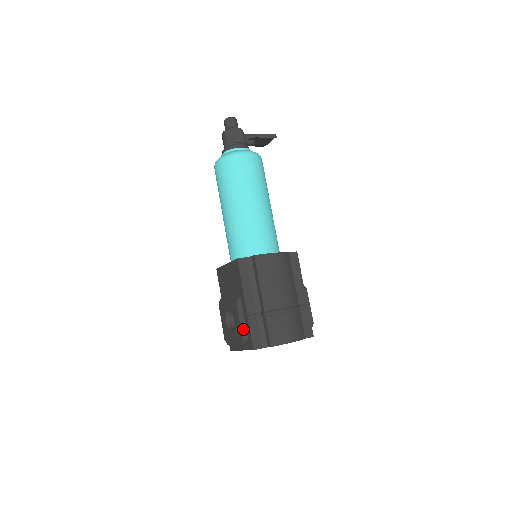
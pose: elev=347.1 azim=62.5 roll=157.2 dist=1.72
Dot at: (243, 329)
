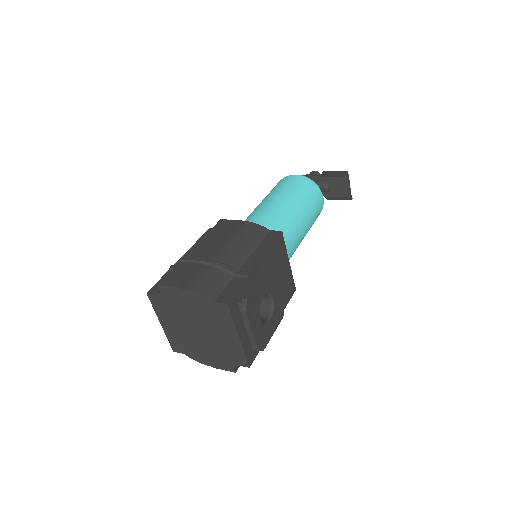
Dot at: occluded
